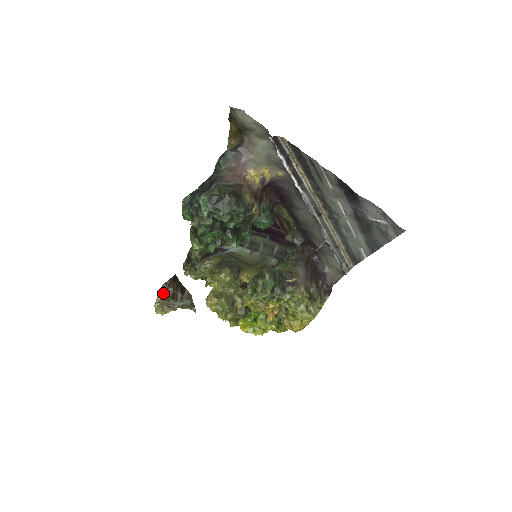
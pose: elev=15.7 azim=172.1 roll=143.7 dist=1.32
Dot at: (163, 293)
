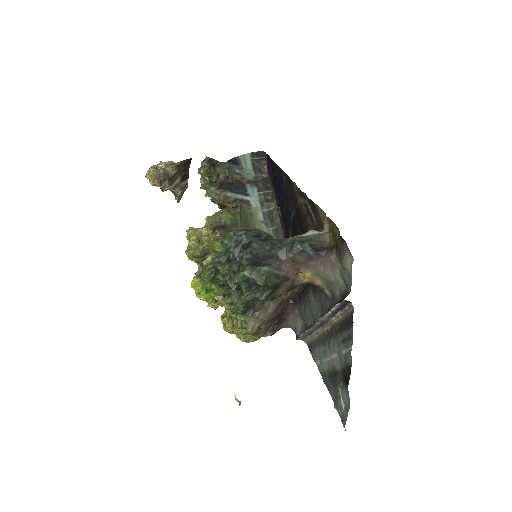
Dot at: (167, 166)
